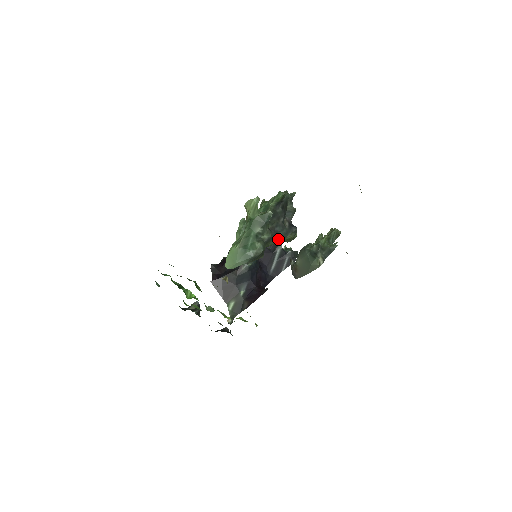
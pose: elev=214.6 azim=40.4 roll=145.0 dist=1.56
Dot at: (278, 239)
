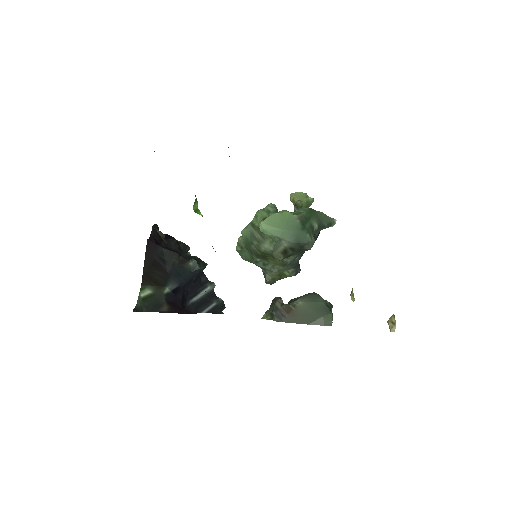
Dot at: (291, 261)
